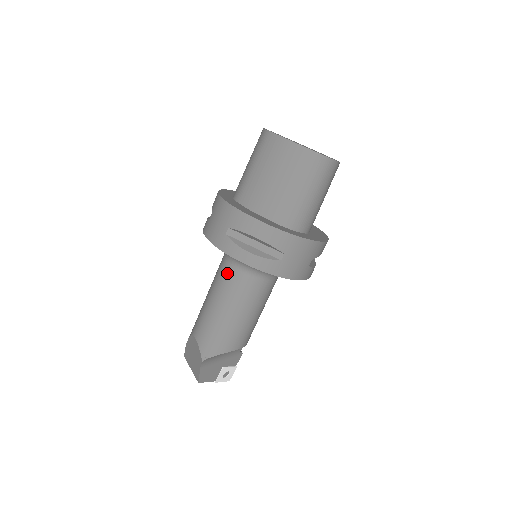
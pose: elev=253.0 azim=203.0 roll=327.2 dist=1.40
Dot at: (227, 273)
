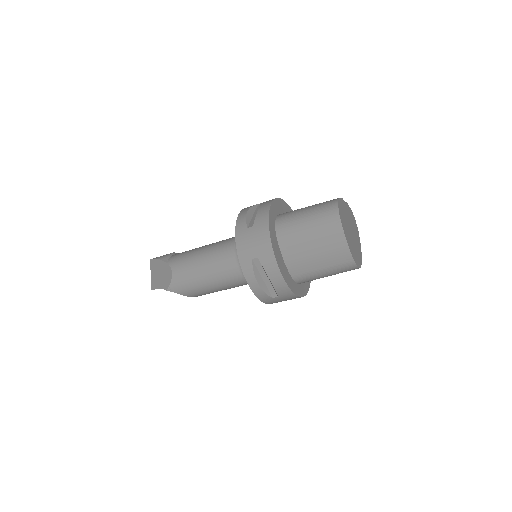
Dot at: (229, 262)
